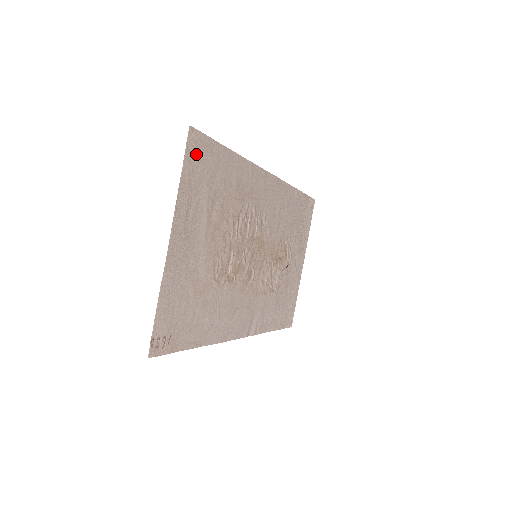
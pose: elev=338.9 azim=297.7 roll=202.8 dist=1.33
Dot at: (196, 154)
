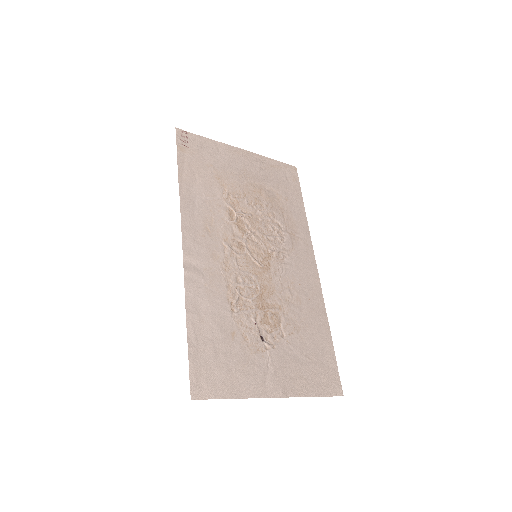
Dot at: (287, 173)
